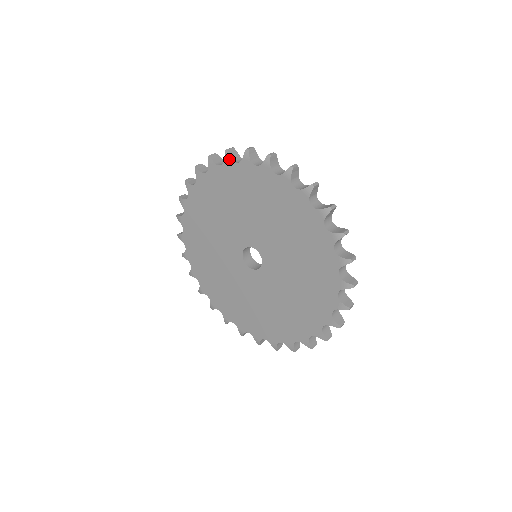
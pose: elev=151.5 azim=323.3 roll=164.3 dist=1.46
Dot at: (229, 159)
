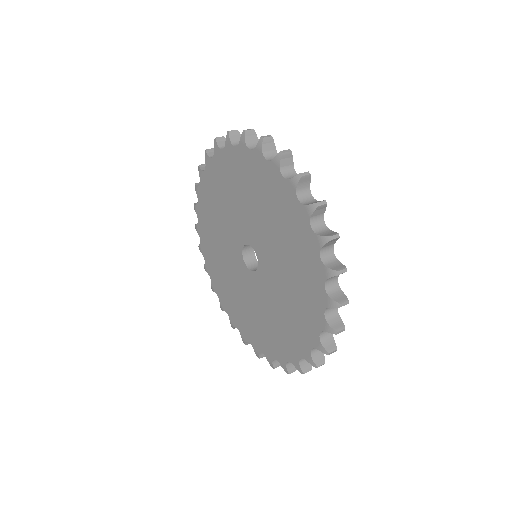
Dot at: (260, 150)
